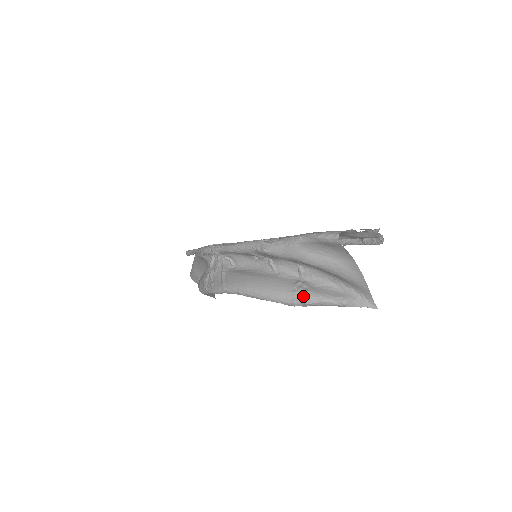
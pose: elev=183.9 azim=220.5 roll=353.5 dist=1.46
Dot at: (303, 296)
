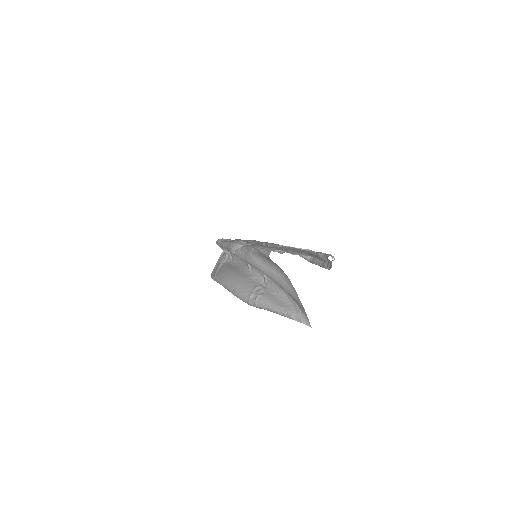
Dot at: (256, 299)
